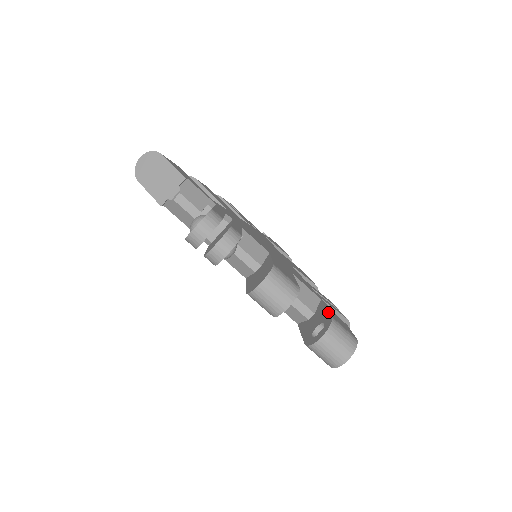
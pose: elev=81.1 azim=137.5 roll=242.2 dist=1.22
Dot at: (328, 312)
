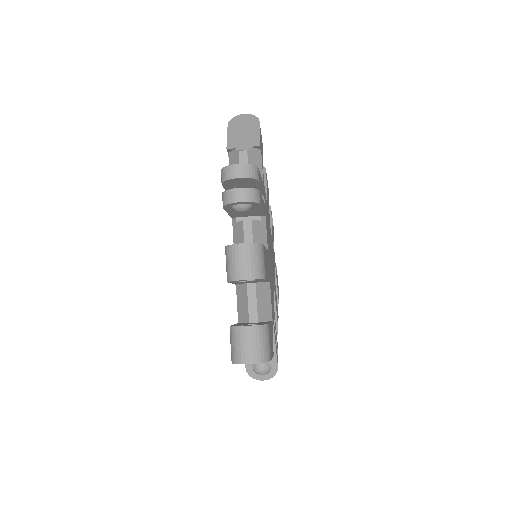
Dot at: occluded
